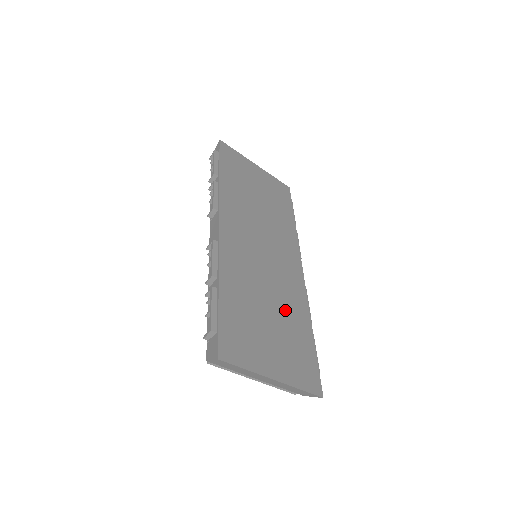
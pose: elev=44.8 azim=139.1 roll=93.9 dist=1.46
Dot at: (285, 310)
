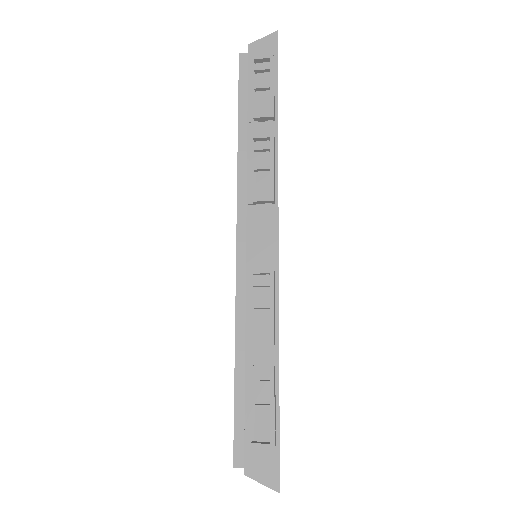
Dot at: occluded
